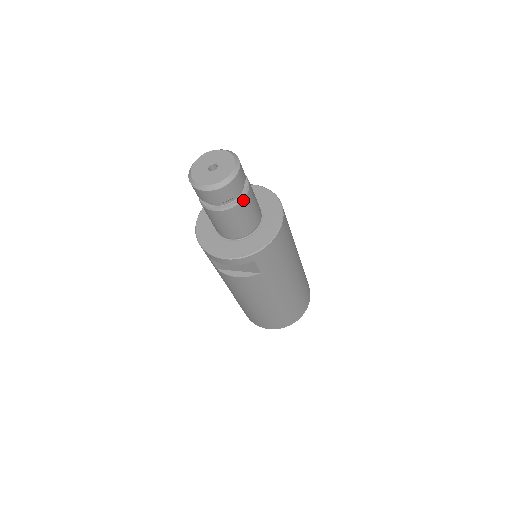
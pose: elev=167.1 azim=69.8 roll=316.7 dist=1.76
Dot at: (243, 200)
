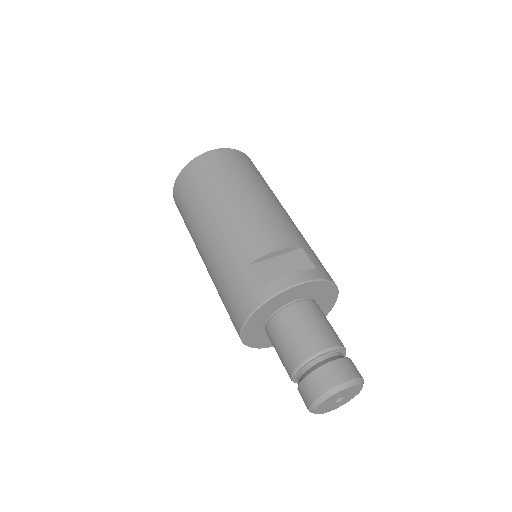
Dot at: occluded
